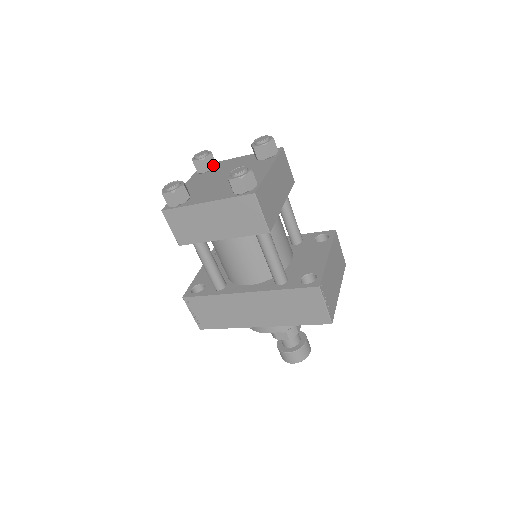
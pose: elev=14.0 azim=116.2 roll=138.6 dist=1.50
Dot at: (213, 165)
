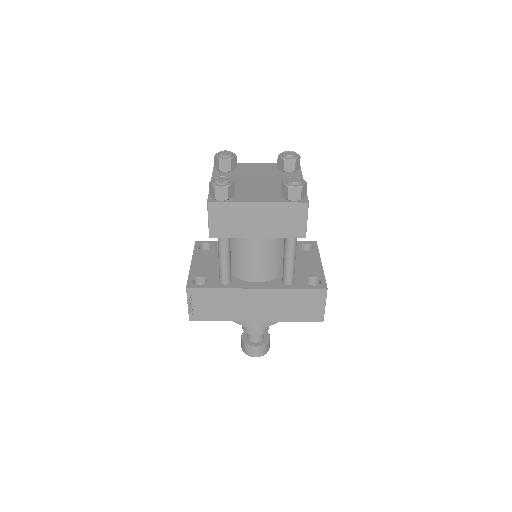
Dot at: (235, 166)
